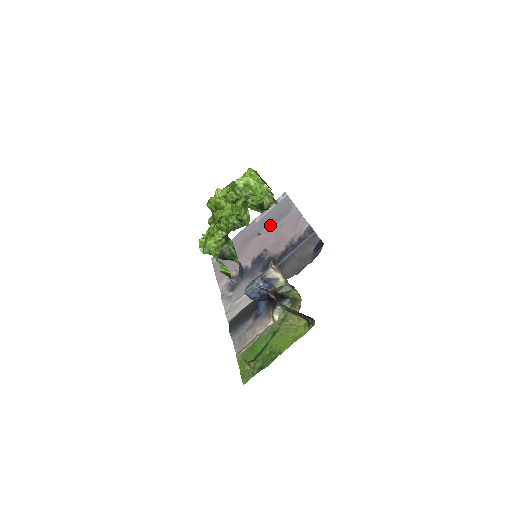
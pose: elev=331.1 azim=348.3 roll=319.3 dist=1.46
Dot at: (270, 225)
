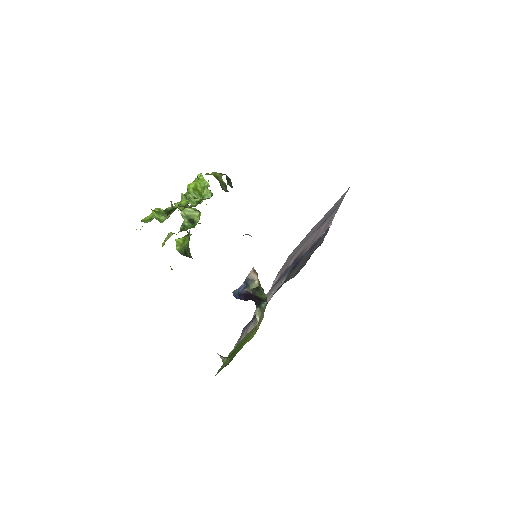
Dot at: occluded
